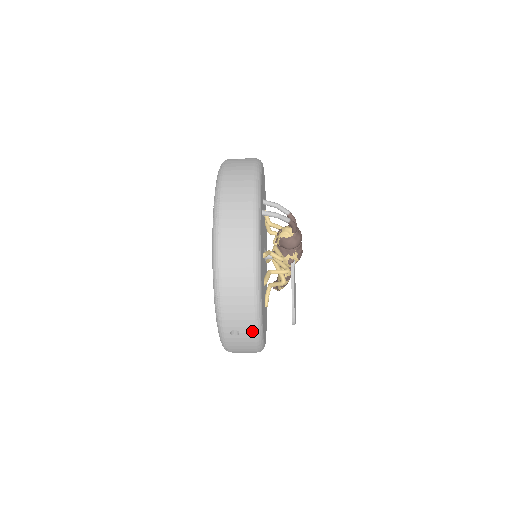
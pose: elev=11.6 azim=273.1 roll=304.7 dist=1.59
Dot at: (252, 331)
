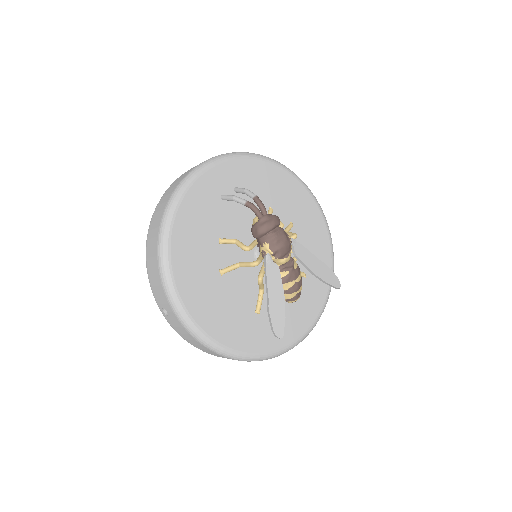
Dot at: (172, 310)
